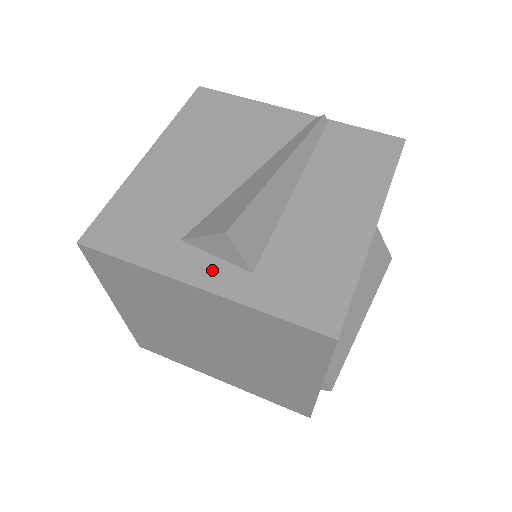
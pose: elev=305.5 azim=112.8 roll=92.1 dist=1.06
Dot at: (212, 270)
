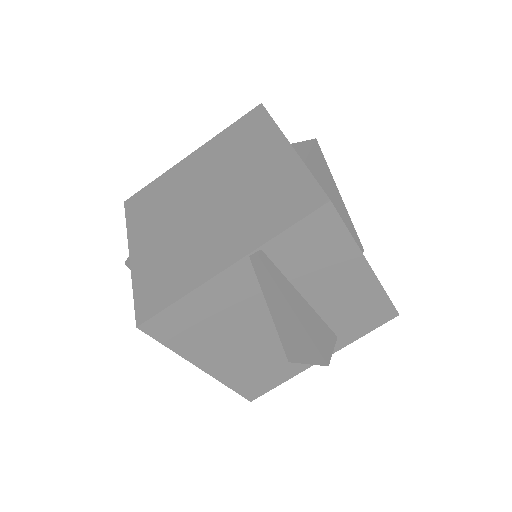
Dot at: occluded
